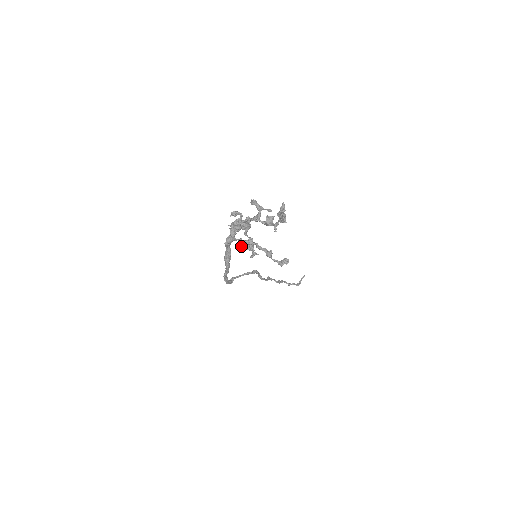
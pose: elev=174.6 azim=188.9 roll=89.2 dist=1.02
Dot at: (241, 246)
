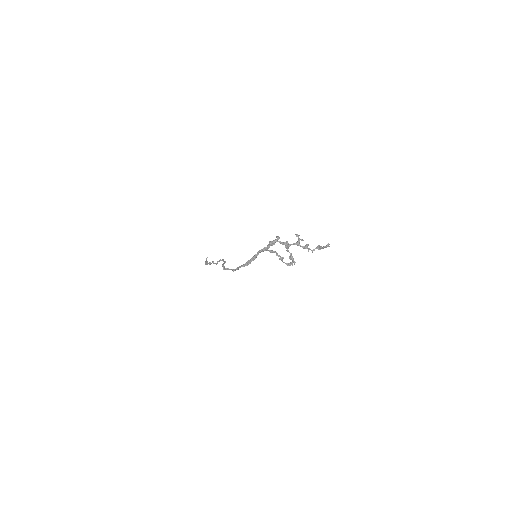
Dot at: occluded
